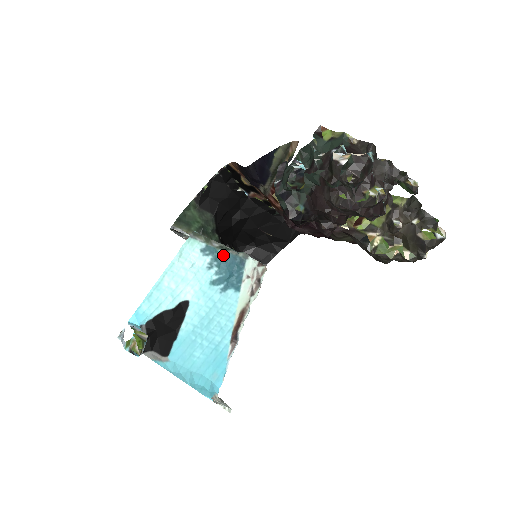
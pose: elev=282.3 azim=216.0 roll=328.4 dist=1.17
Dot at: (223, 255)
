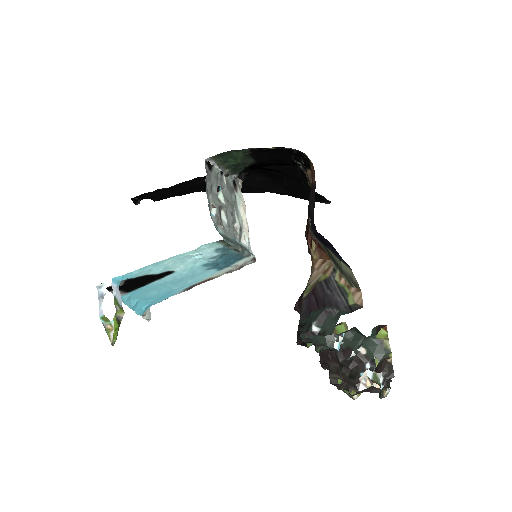
Dot at: (231, 252)
